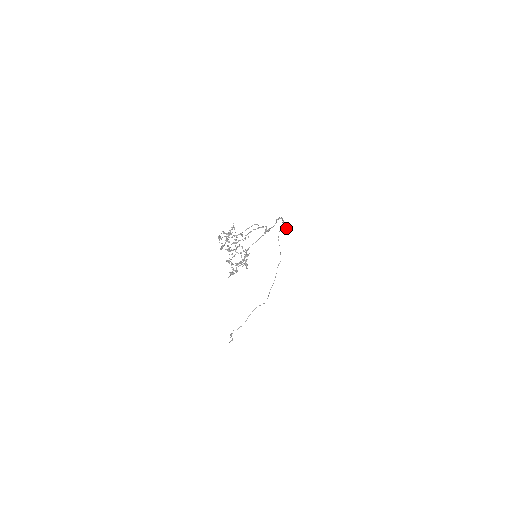
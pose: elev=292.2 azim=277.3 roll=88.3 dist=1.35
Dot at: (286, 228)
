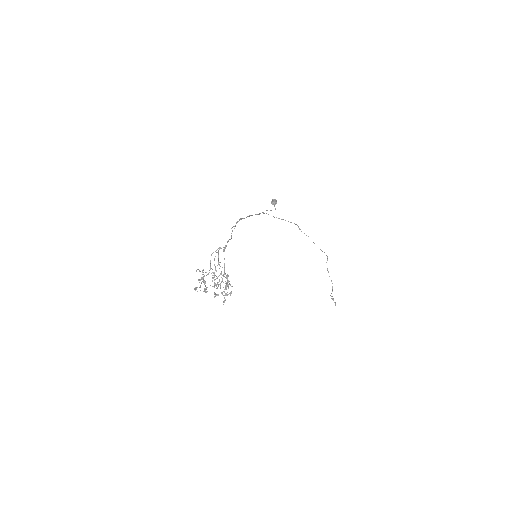
Dot at: (274, 204)
